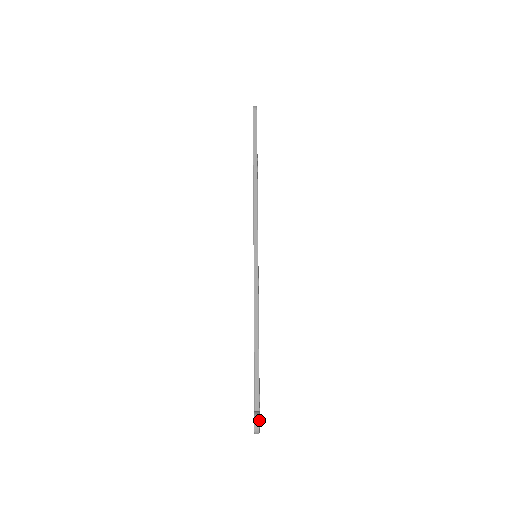
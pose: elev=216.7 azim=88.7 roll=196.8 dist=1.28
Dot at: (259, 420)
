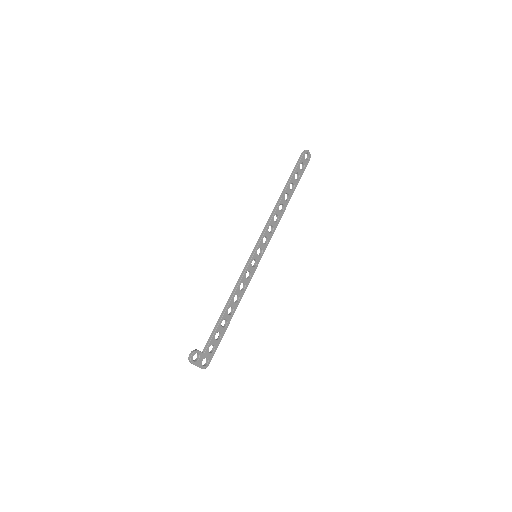
Dot at: (199, 357)
